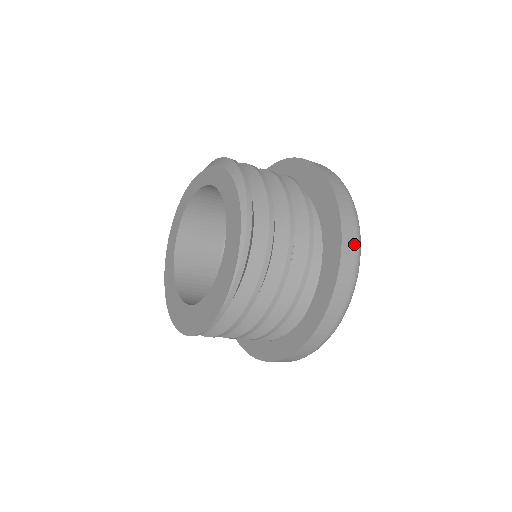
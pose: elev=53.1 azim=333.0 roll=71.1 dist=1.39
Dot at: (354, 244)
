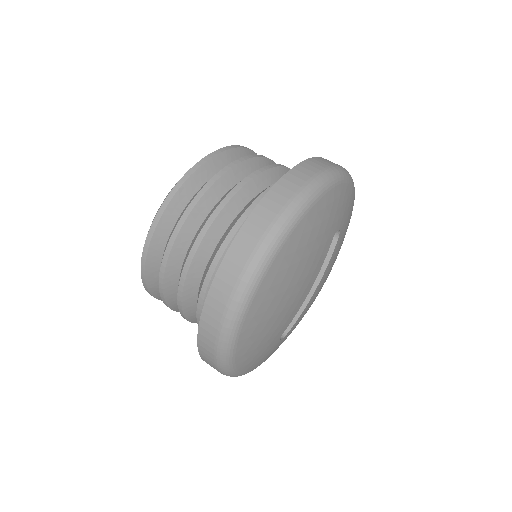
Dot at: (212, 350)
